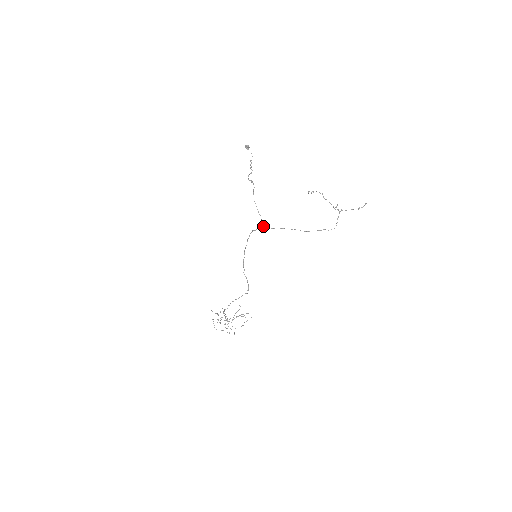
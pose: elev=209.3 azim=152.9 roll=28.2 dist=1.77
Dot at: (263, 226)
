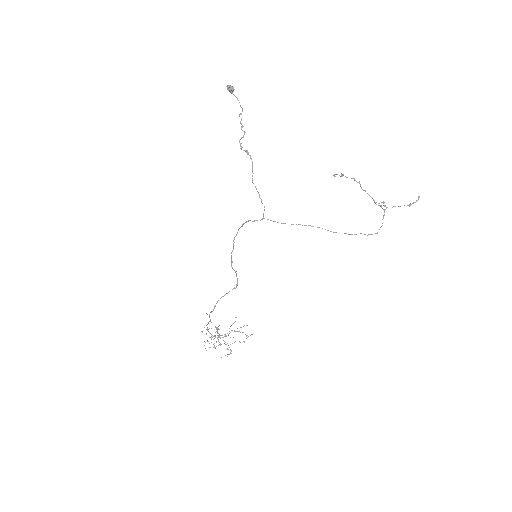
Dot at: occluded
